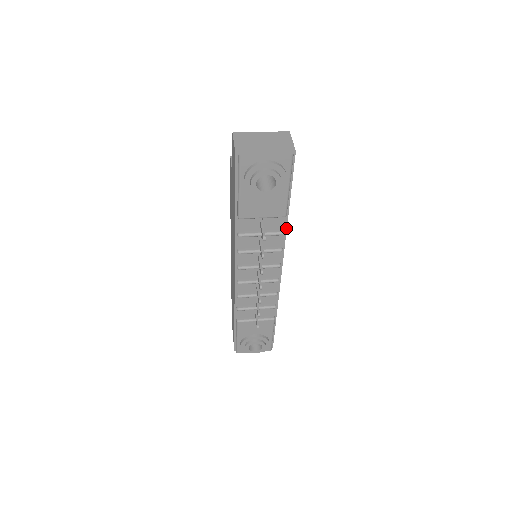
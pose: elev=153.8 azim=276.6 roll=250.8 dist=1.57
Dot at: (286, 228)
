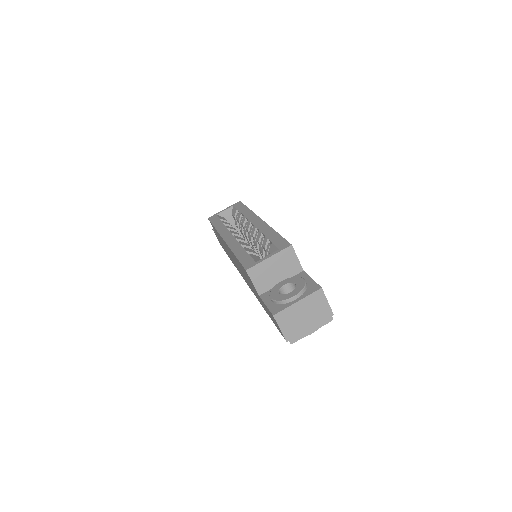
Dot at: occluded
